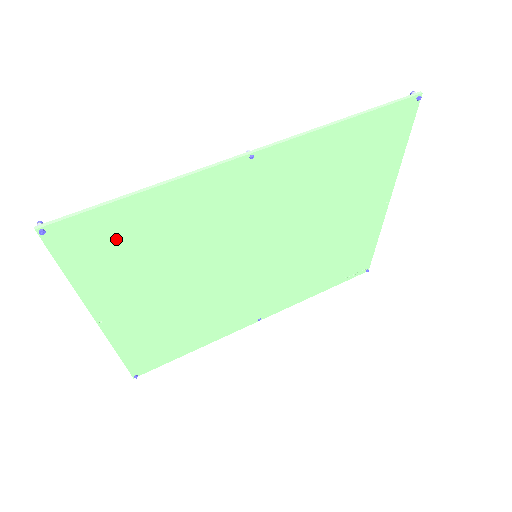
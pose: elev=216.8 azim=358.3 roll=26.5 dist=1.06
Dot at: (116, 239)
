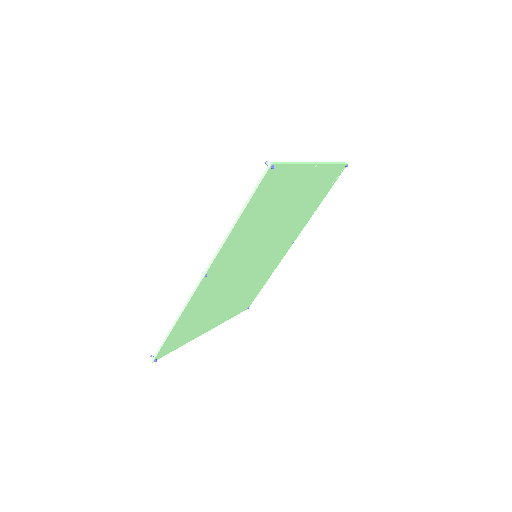
Dot at: (183, 331)
